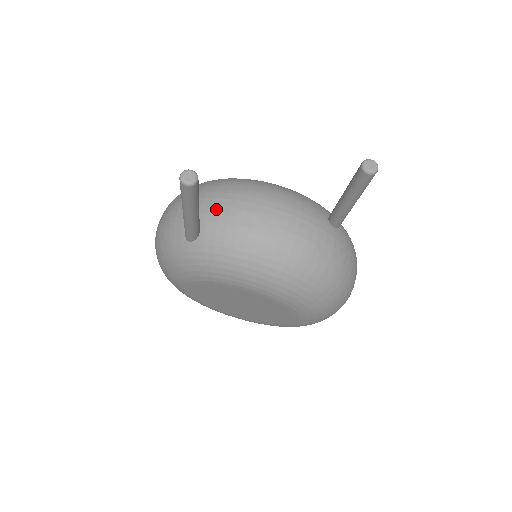
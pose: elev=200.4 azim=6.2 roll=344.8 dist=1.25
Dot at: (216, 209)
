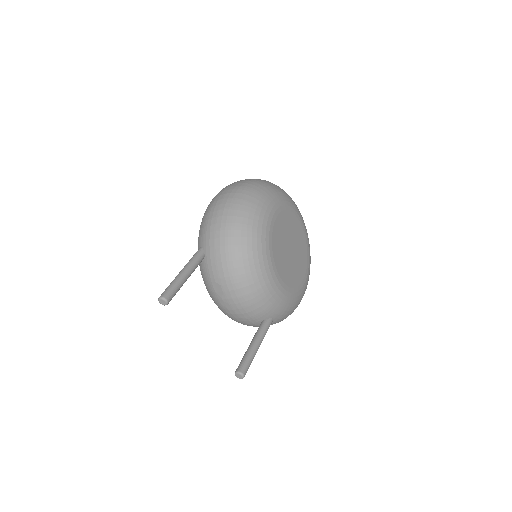
Dot at: (215, 268)
